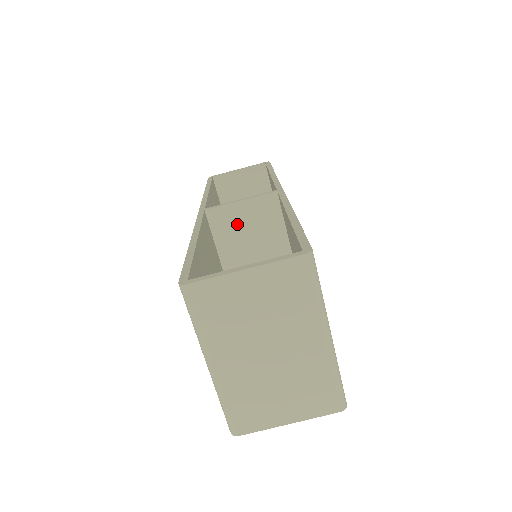
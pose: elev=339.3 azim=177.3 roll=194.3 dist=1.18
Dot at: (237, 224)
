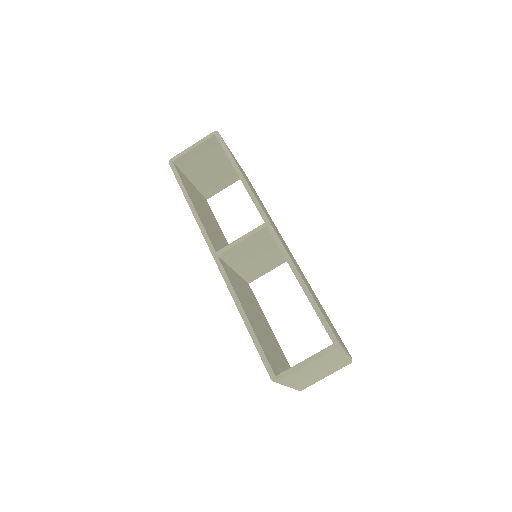
Dot at: (241, 251)
